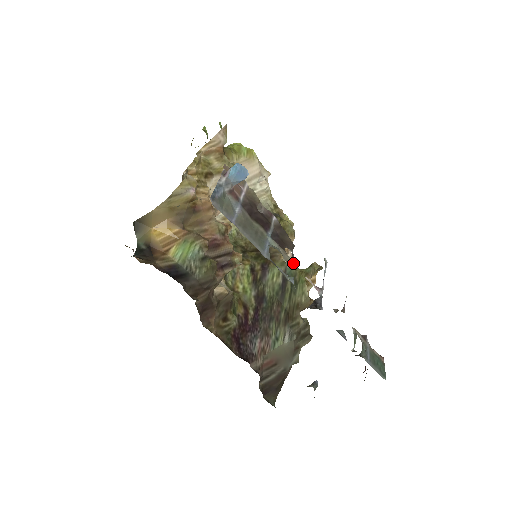
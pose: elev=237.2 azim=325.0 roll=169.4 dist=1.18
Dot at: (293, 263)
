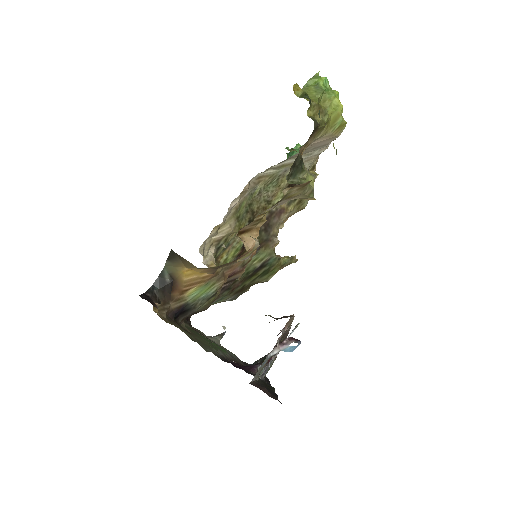
Dot at: occluded
